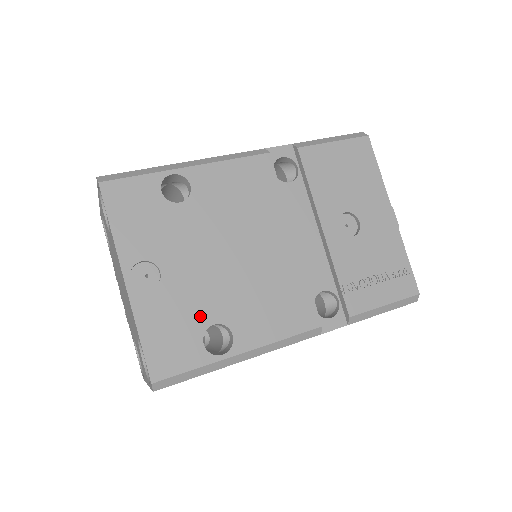
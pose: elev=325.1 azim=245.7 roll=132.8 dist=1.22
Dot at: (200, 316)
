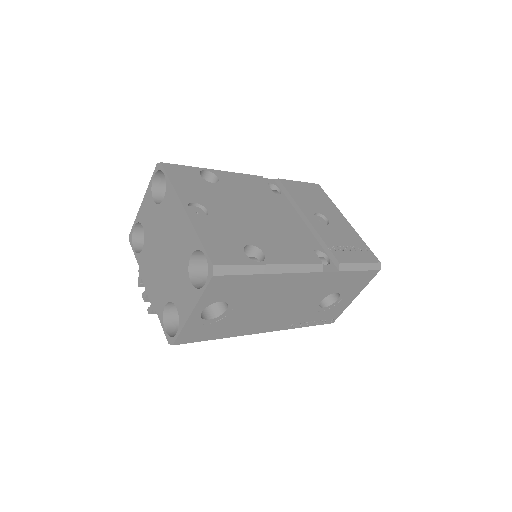
Dot at: (239, 238)
